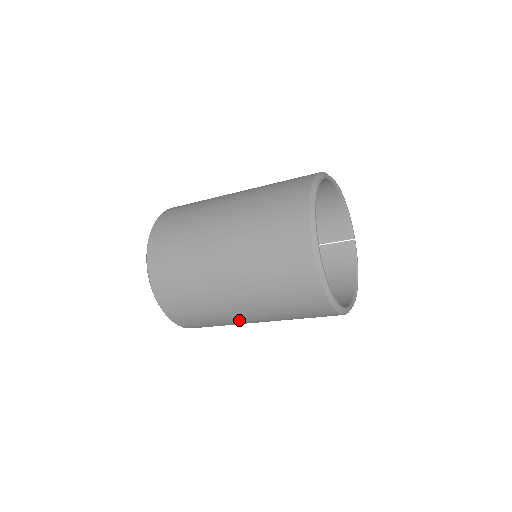
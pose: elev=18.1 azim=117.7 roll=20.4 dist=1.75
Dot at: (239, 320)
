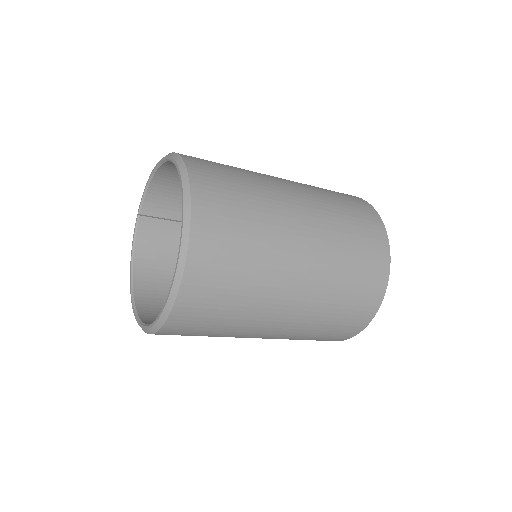
Dot at: occluded
